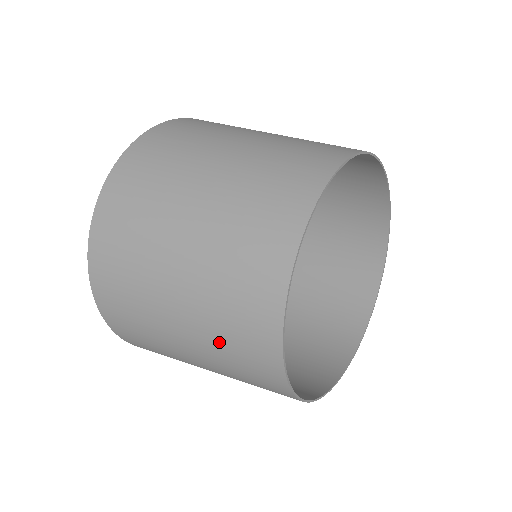
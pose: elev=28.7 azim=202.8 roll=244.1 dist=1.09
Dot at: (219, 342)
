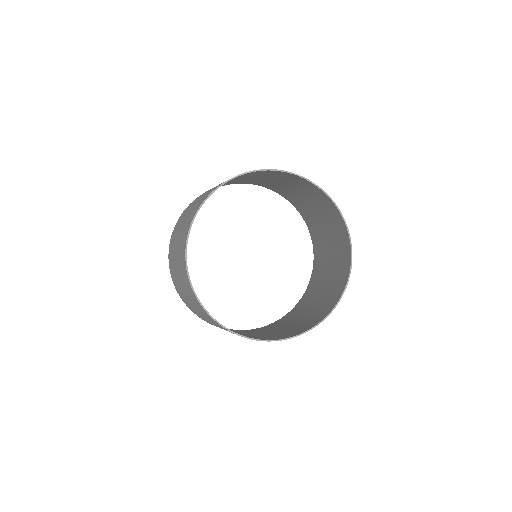
Dot at: (181, 274)
